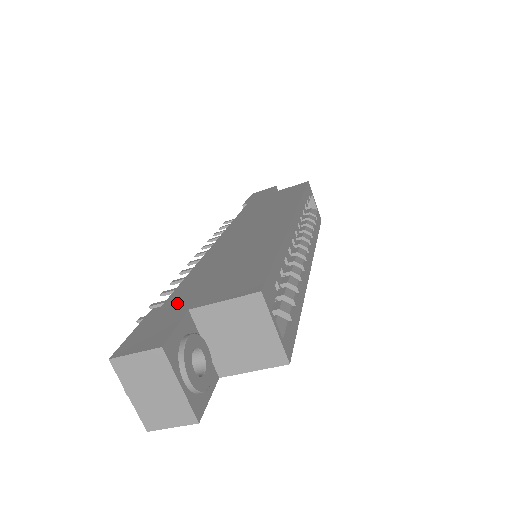
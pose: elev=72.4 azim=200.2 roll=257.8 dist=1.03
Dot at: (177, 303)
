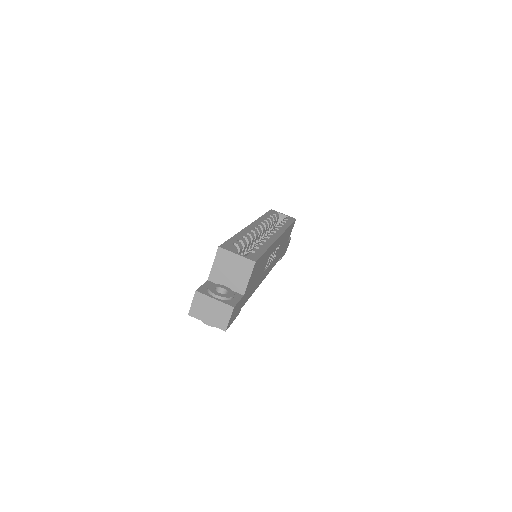
Dot at: occluded
